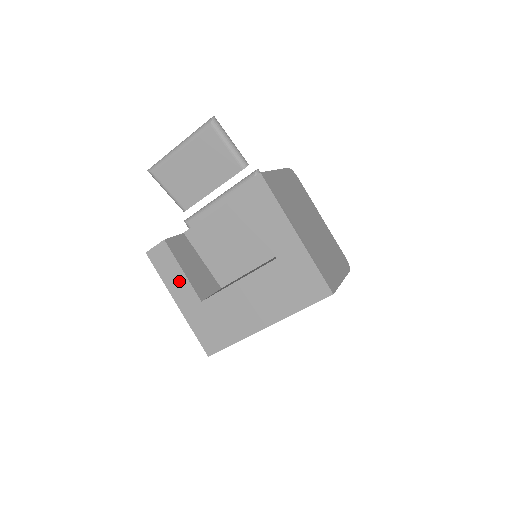
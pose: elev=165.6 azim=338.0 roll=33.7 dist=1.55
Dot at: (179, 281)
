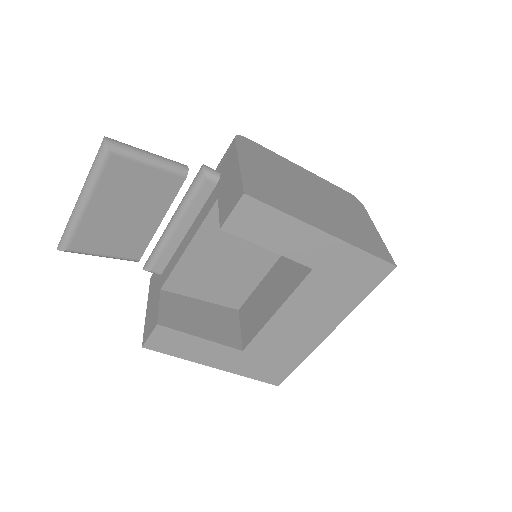
Dot at: (203, 349)
